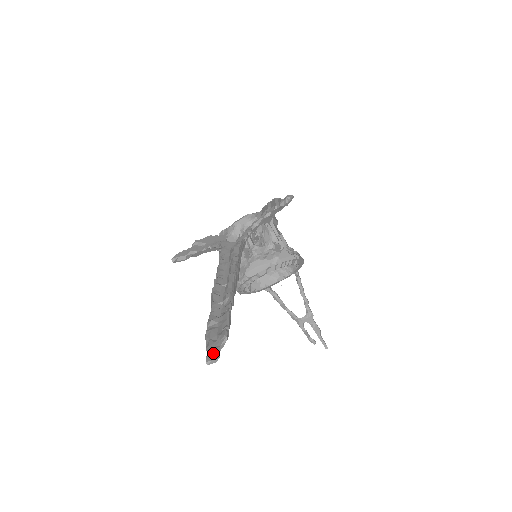
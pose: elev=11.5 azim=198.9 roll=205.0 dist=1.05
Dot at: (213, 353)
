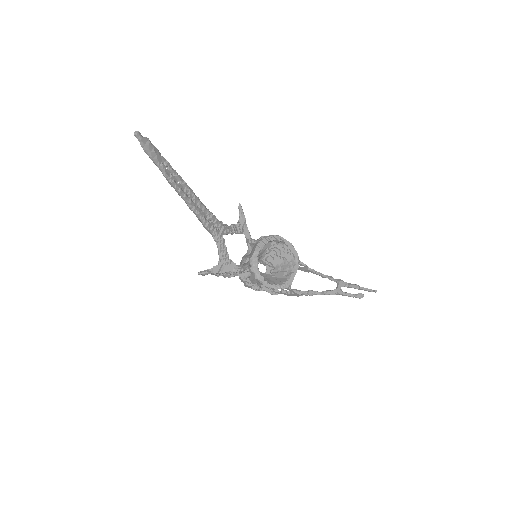
Dot at: (138, 135)
